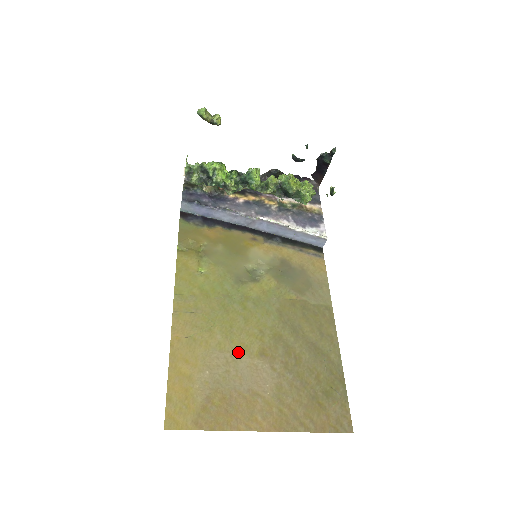
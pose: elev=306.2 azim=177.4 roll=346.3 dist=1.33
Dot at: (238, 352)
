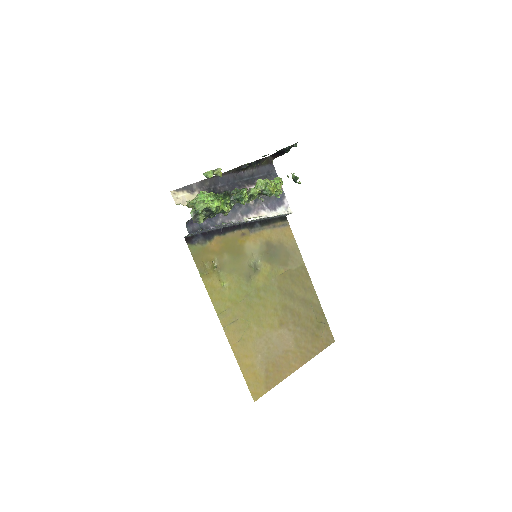
Dot at: (269, 332)
